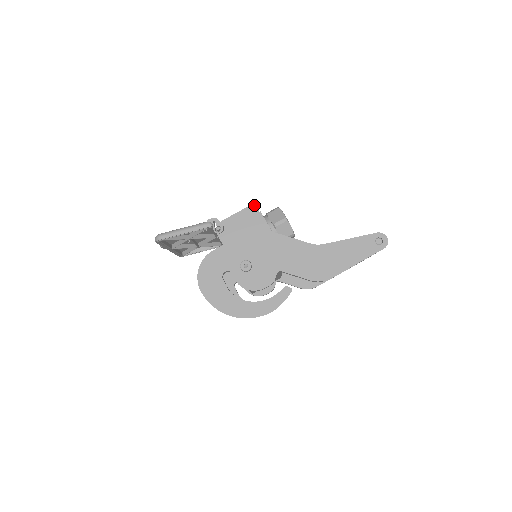
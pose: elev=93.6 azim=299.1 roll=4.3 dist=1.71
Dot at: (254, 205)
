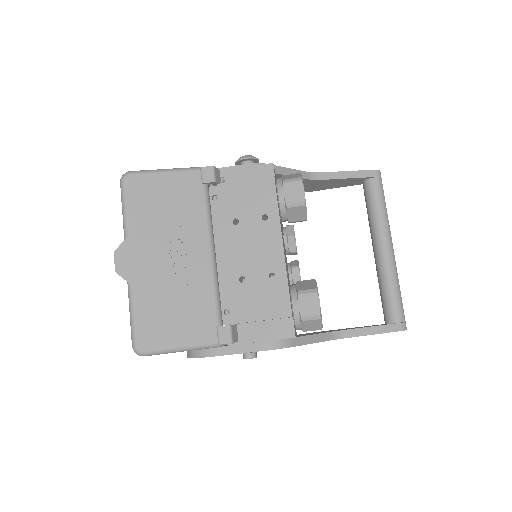
Dot at: occluded
